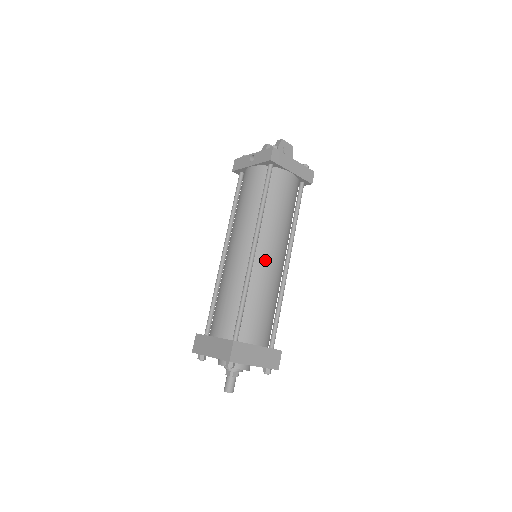
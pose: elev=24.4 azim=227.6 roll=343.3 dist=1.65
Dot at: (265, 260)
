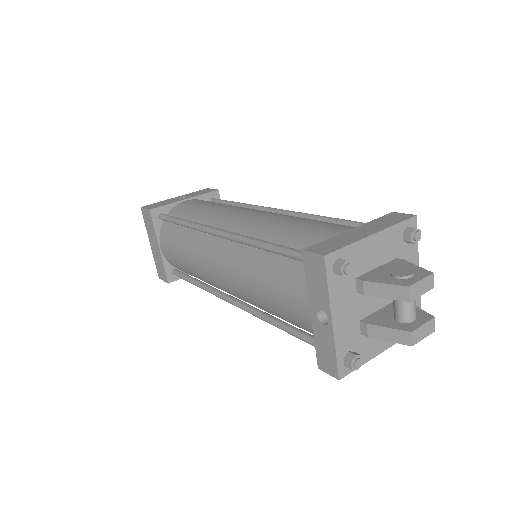
Dot at: occluded
